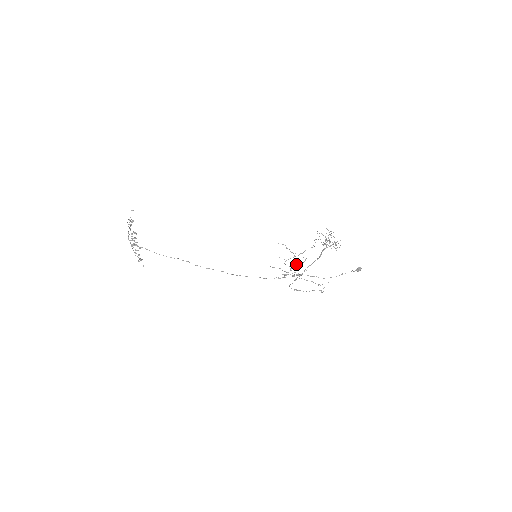
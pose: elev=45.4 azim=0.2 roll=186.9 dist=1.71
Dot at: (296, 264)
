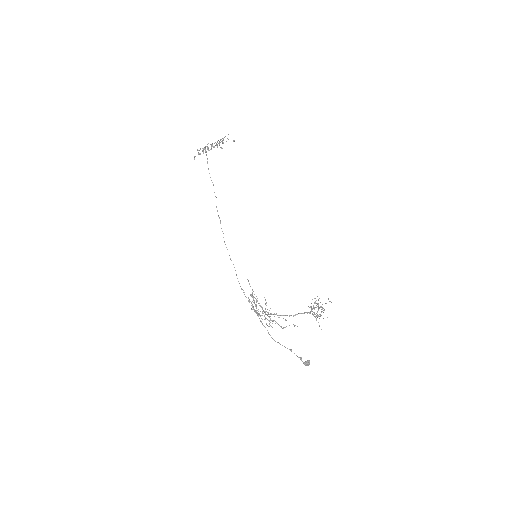
Dot at: occluded
